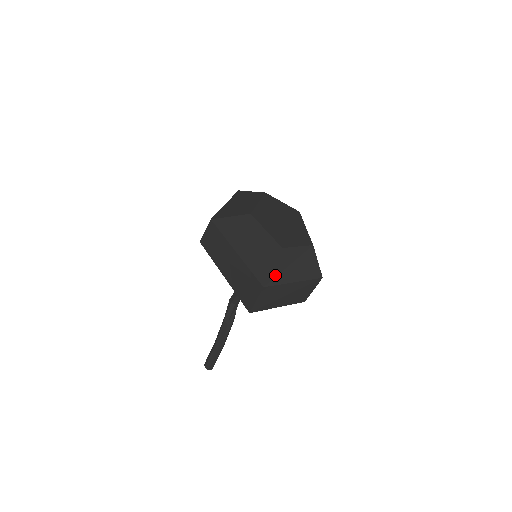
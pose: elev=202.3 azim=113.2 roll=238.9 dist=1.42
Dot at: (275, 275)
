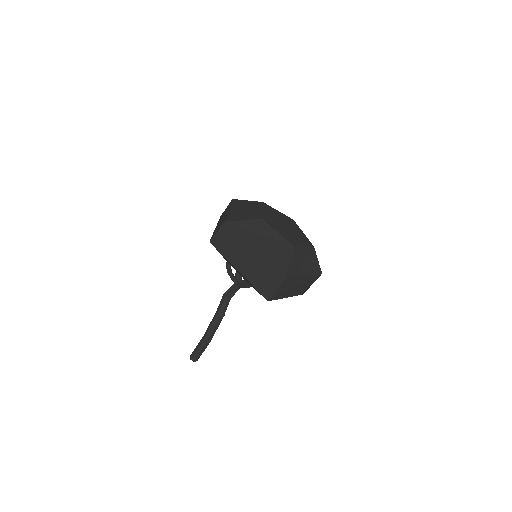
Dot at: (292, 269)
